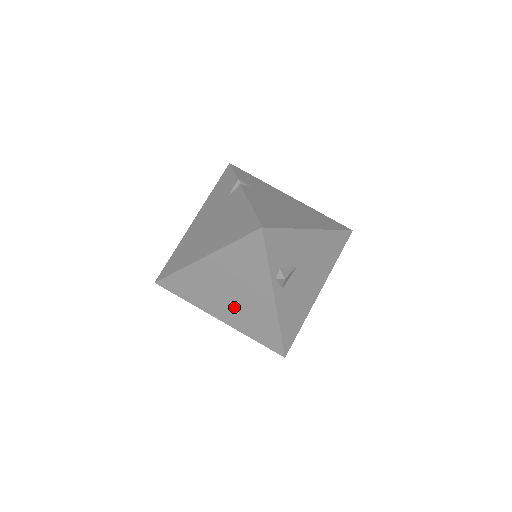
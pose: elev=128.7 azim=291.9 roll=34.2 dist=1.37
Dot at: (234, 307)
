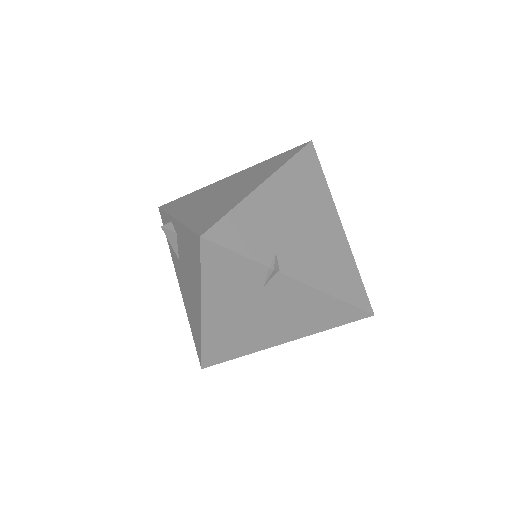
Dot at: occluded
